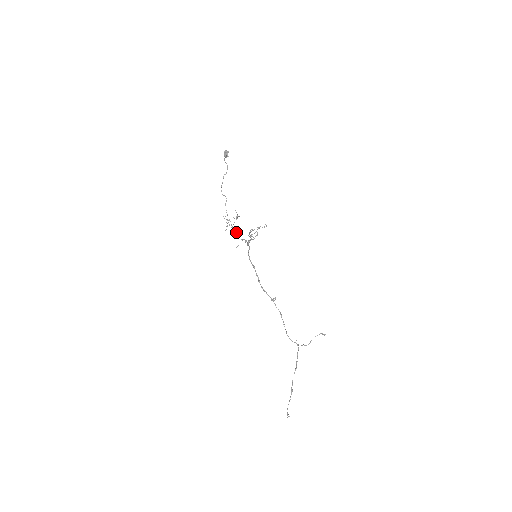
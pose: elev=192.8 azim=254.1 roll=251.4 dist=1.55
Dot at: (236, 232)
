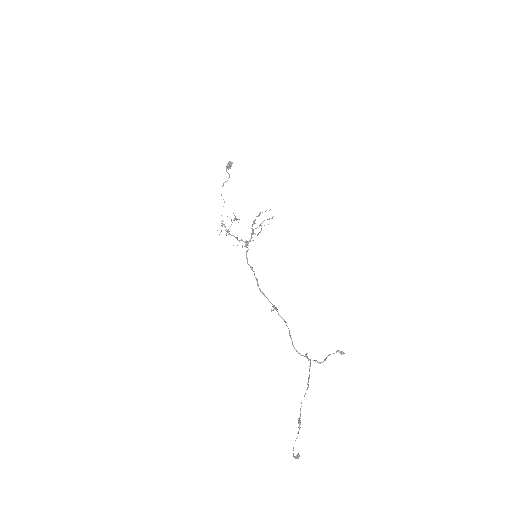
Dot at: (232, 235)
